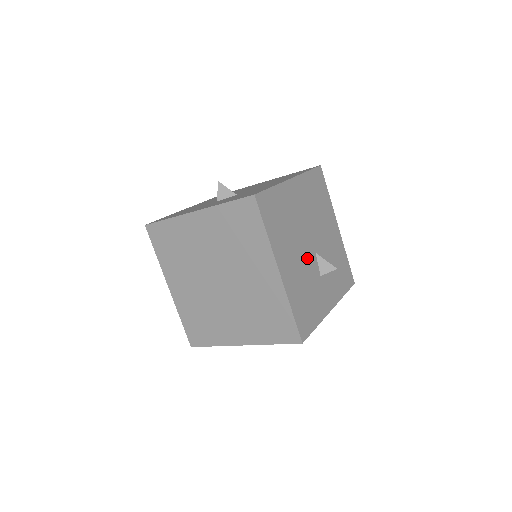
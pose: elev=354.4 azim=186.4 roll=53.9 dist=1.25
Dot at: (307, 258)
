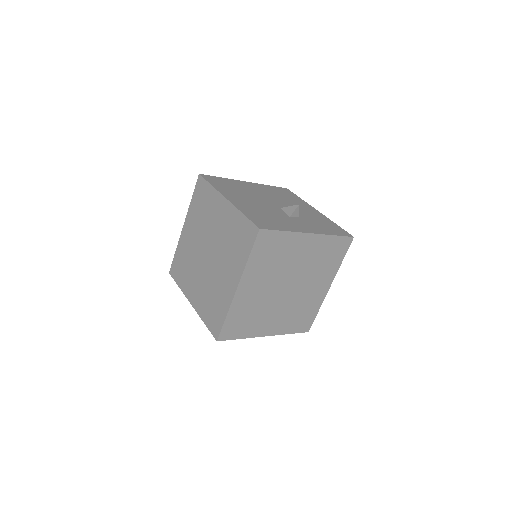
Dot at: (268, 206)
